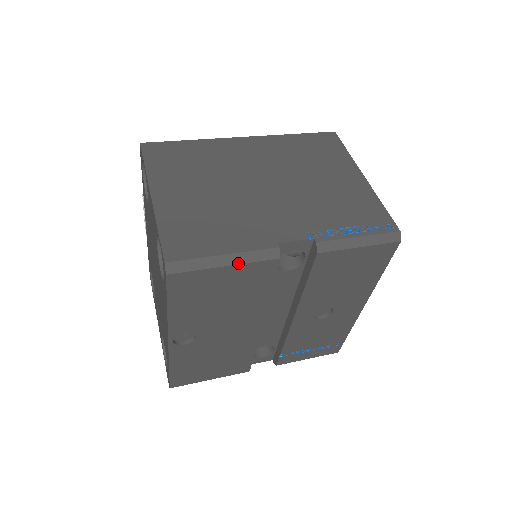
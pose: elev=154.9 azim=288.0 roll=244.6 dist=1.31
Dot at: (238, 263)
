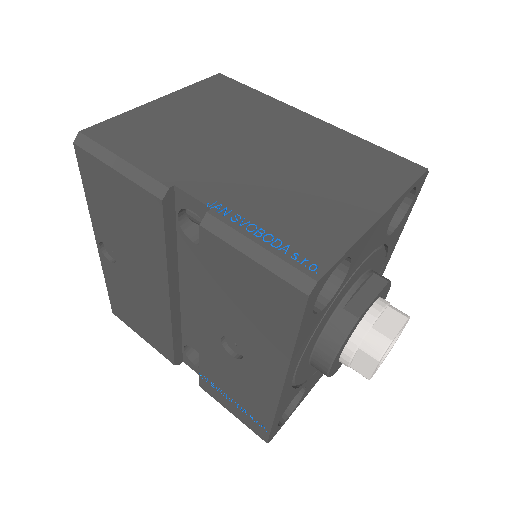
Dot at: (126, 175)
